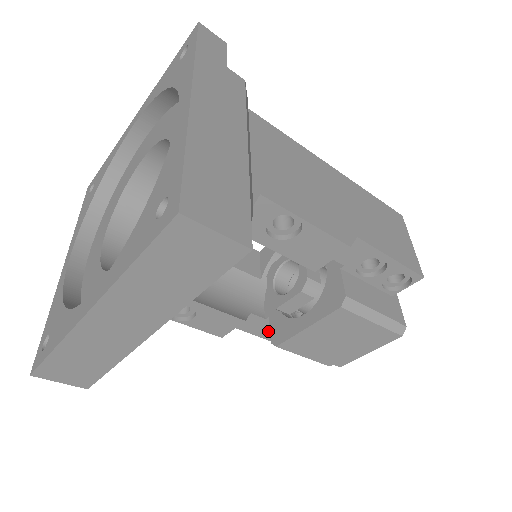
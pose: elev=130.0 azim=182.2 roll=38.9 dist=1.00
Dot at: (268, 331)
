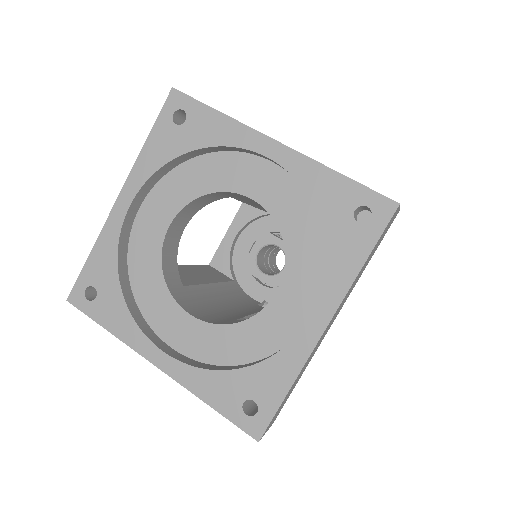
Dot at: occluded
